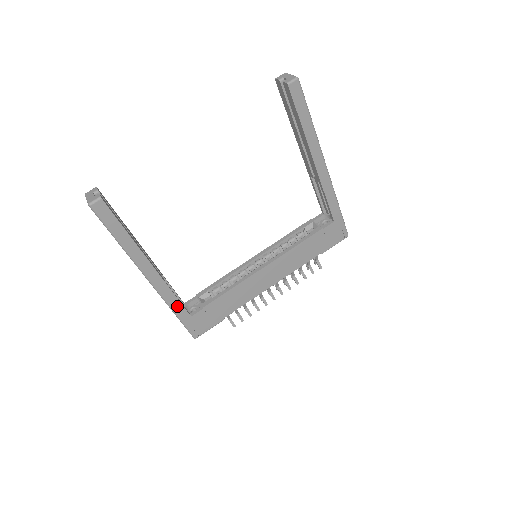
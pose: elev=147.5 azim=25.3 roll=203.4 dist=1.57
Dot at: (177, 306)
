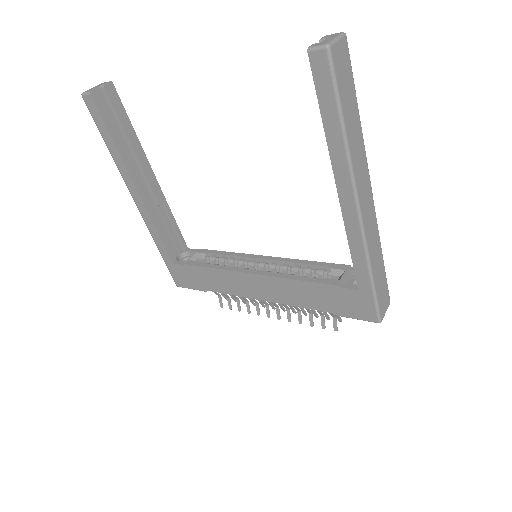
Dot at: (160, 244)
